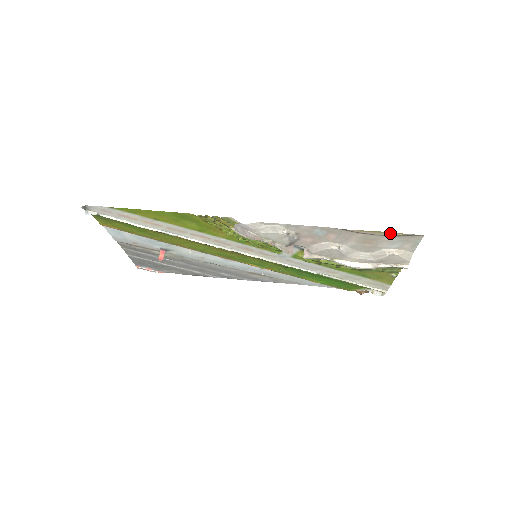
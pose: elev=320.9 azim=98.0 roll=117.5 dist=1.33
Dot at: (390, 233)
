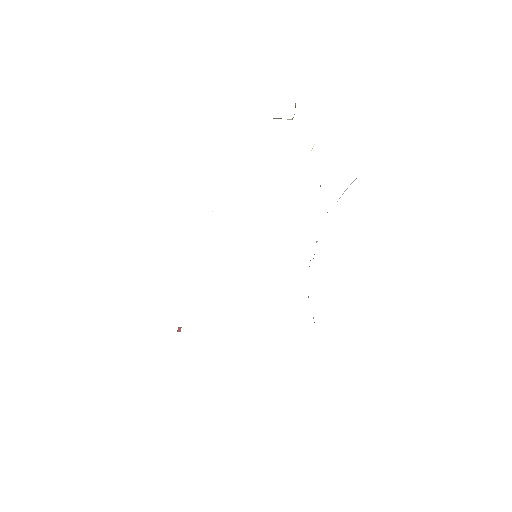
Dot at: occluded
